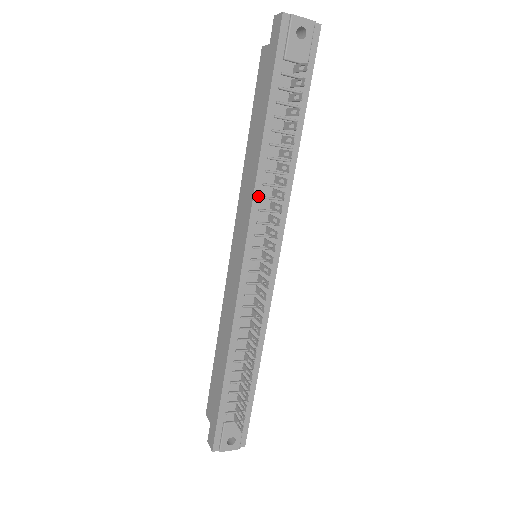
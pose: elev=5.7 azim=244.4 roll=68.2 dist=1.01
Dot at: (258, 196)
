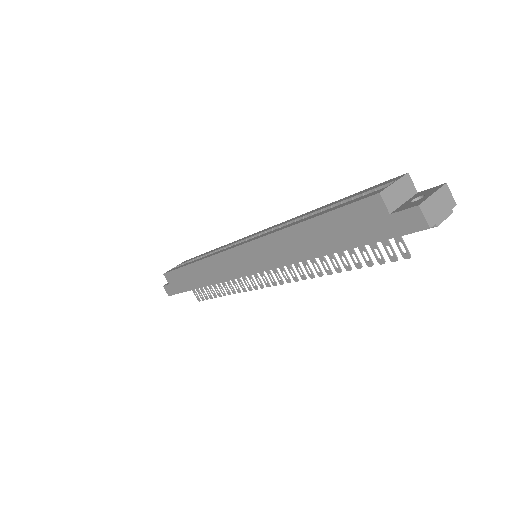
Dot at: (288, 264)
